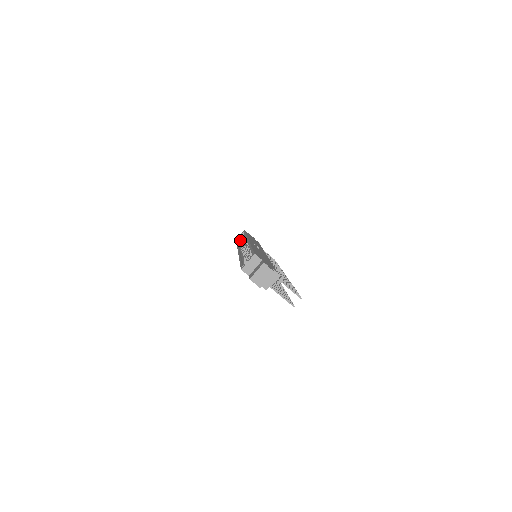
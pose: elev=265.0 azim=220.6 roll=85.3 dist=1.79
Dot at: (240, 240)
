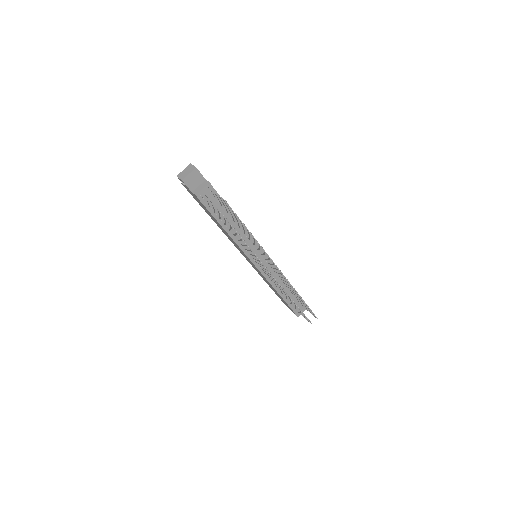
Dot at: occluded
